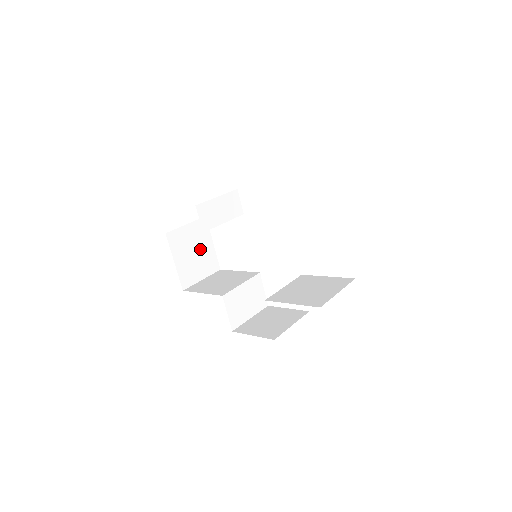
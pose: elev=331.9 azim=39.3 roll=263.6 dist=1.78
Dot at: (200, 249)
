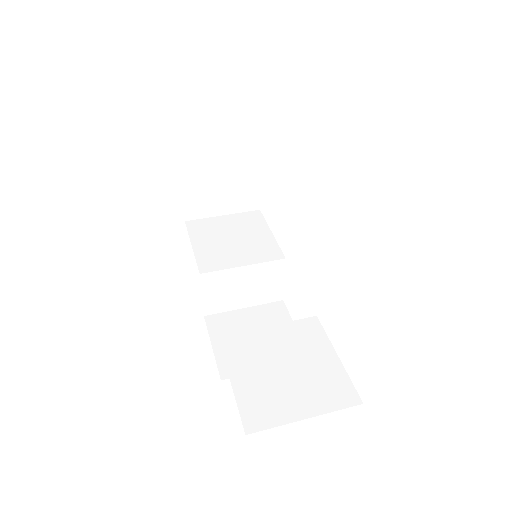
Dot at: occluded
